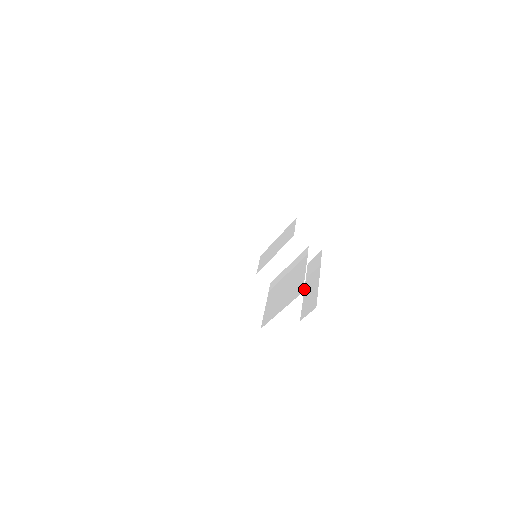
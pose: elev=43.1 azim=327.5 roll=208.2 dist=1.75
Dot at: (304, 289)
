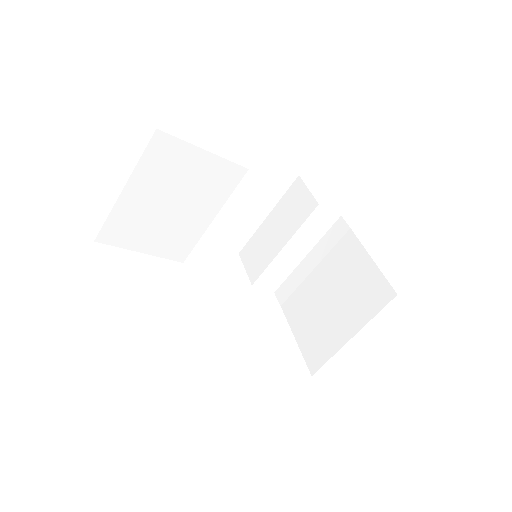
Dot at: occluded
